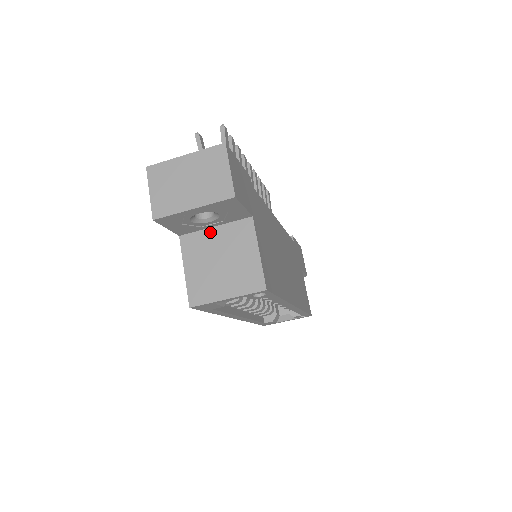
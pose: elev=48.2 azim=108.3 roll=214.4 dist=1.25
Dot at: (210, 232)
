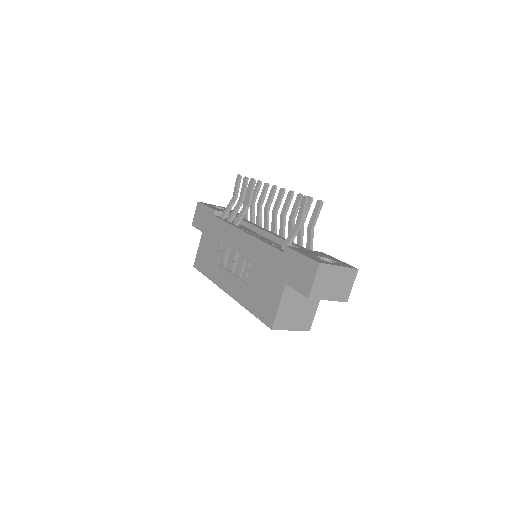
Dot at: occluded
